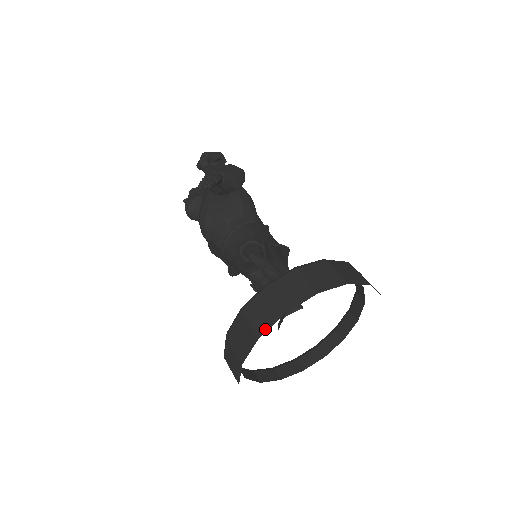
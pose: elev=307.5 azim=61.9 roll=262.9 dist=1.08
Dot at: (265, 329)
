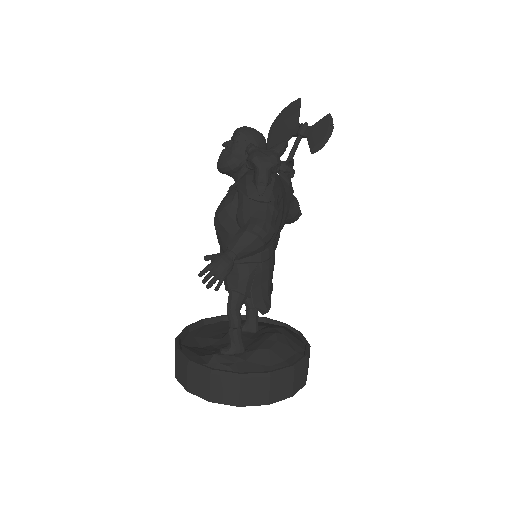
Dot at: (193, 393)
